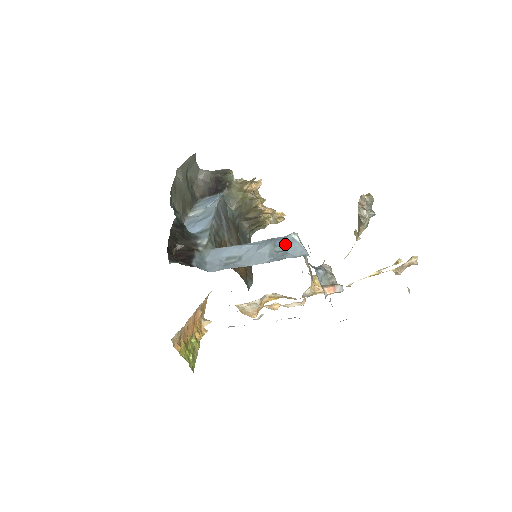
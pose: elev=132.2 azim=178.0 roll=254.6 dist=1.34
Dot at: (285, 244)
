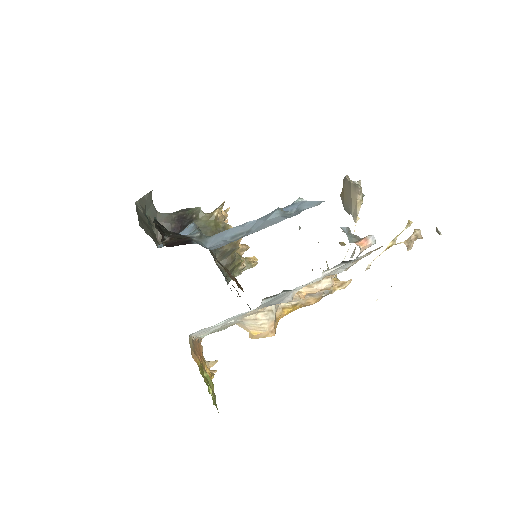
Dot at: (295, 207)
